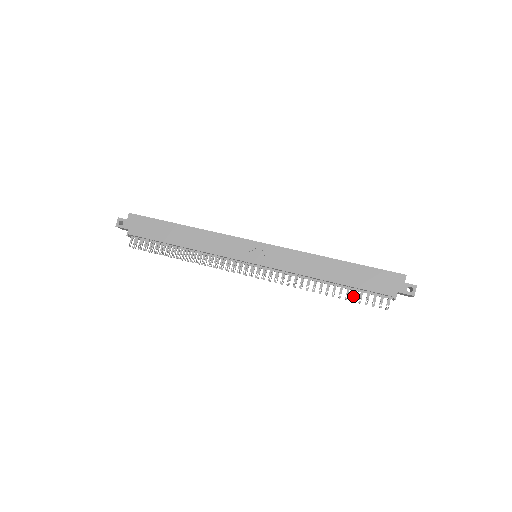
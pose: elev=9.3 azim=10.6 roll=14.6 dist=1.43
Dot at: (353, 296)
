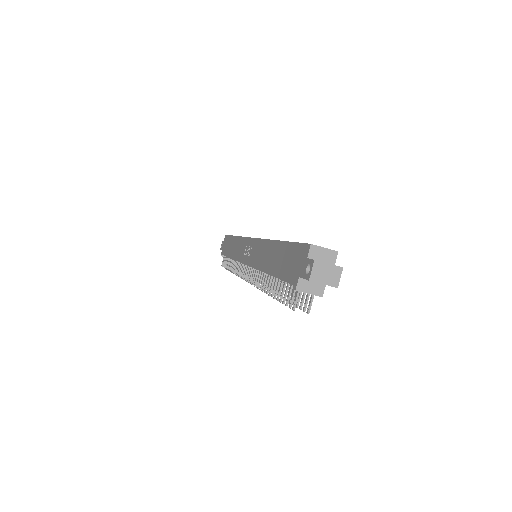
Dot at: (291, 294)
